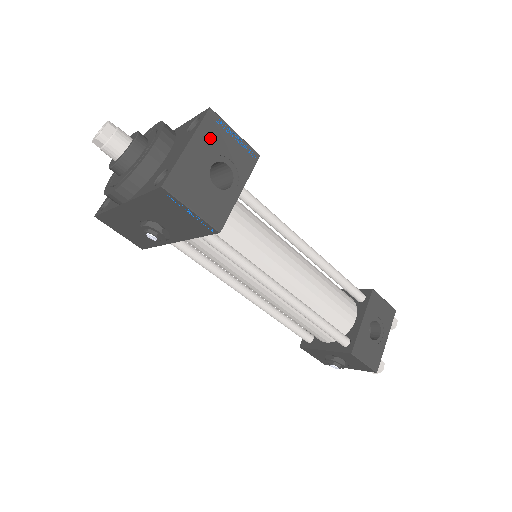
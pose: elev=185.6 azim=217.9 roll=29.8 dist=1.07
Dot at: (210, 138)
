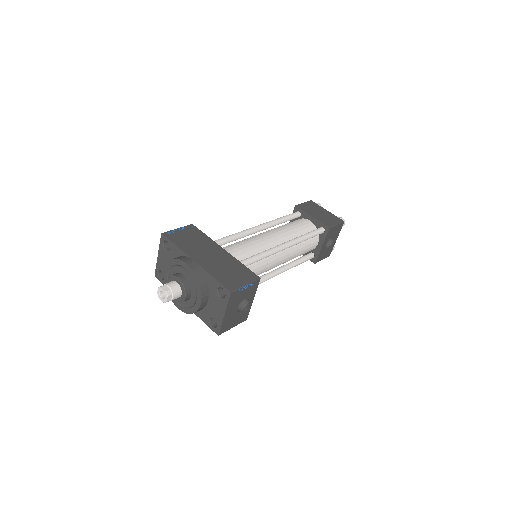
Dot at: (234, 301)
